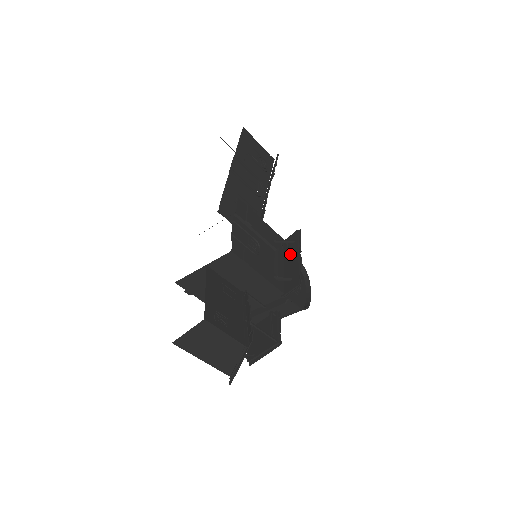
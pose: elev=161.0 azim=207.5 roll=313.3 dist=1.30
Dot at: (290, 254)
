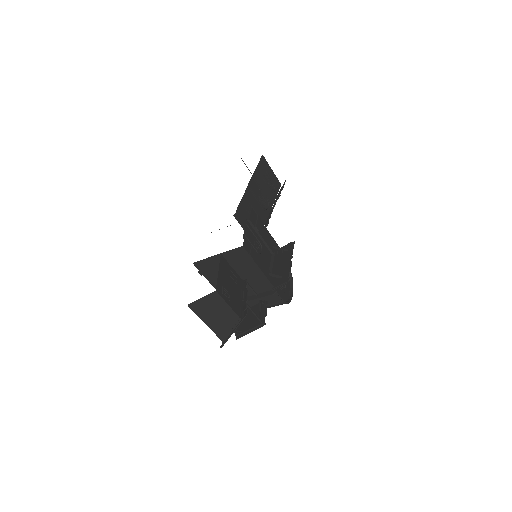
Dot at: (283, 259)
